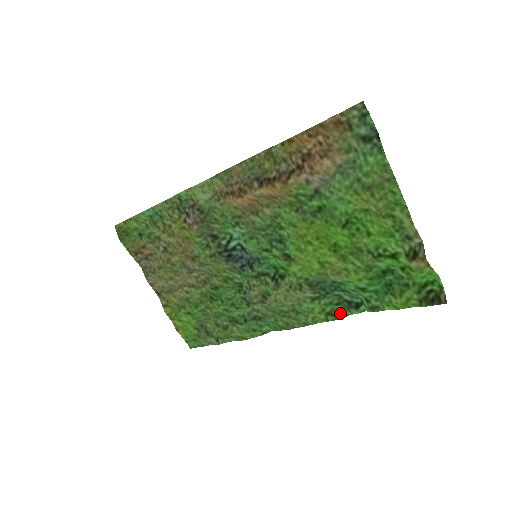
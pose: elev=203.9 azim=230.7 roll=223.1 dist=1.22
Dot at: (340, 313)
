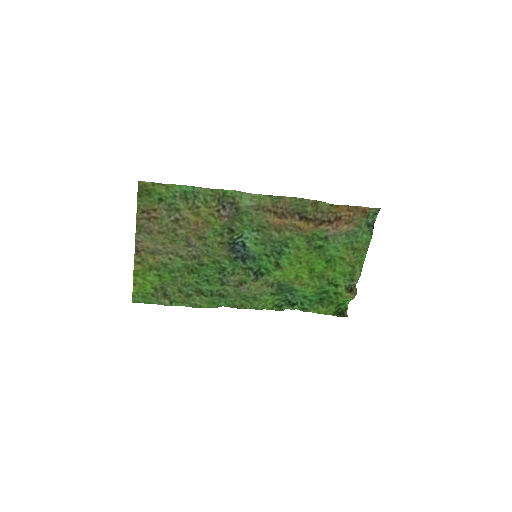
Dot at: (283, 307)
